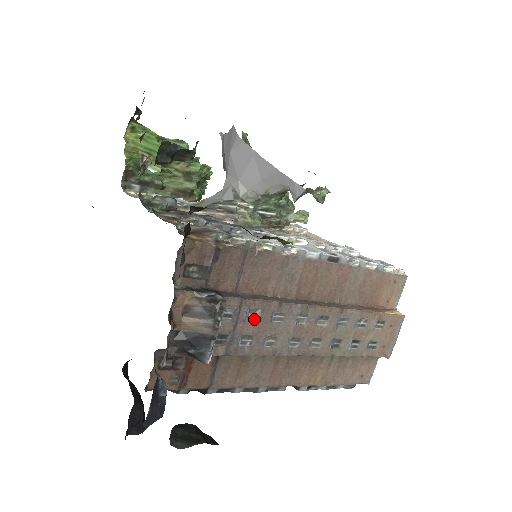
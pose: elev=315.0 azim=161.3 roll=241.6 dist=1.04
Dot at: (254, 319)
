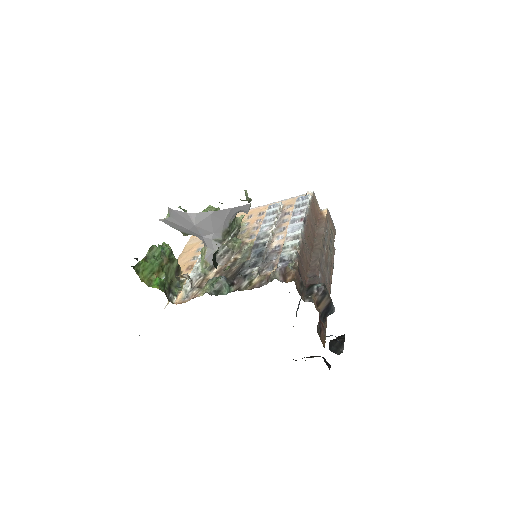
Dot at: (321, 278)
